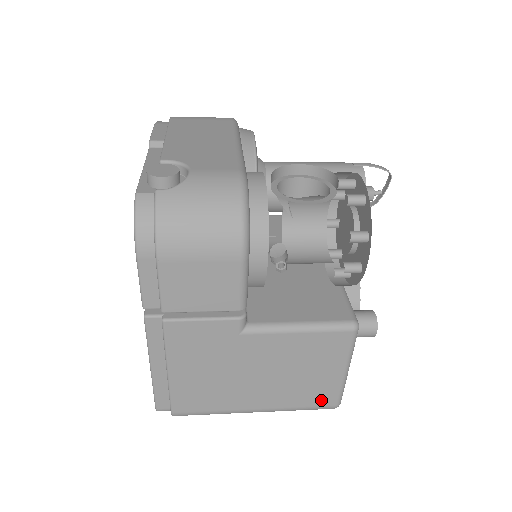
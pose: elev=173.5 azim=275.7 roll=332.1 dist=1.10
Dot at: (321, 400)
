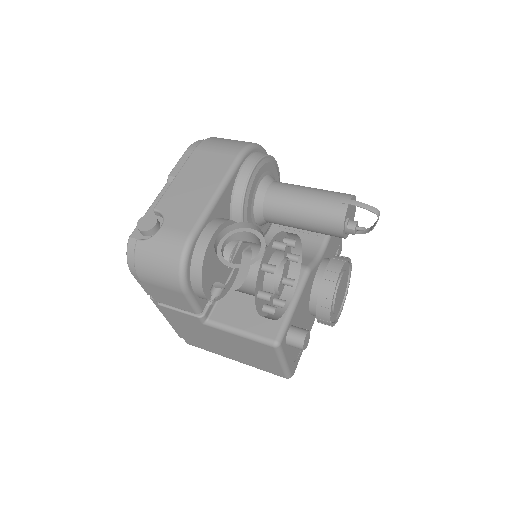
Dot at: (273, 371)
